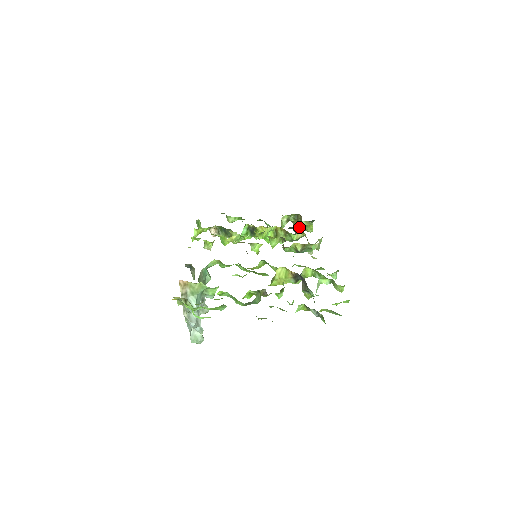
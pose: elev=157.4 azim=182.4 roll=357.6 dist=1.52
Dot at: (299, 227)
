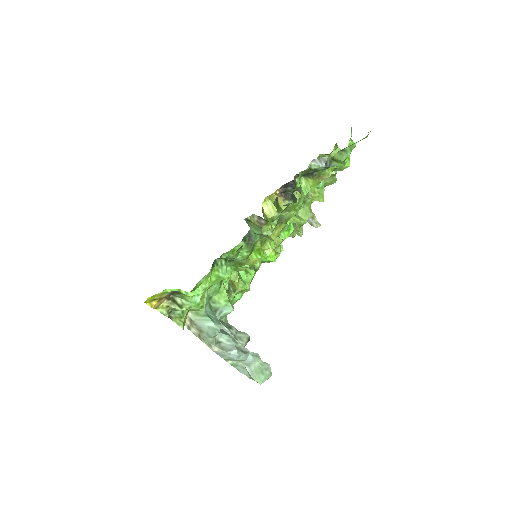
Dot at: (294, 232)
